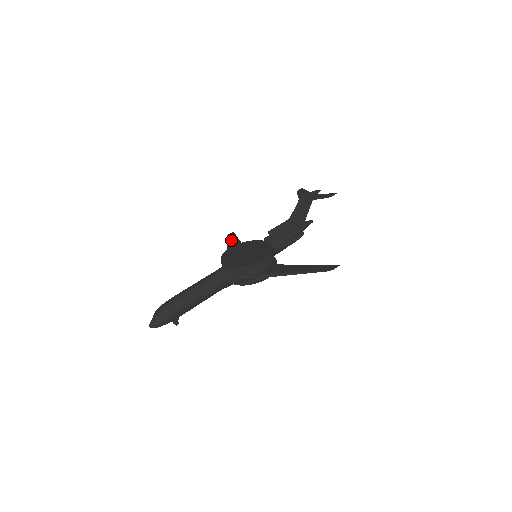
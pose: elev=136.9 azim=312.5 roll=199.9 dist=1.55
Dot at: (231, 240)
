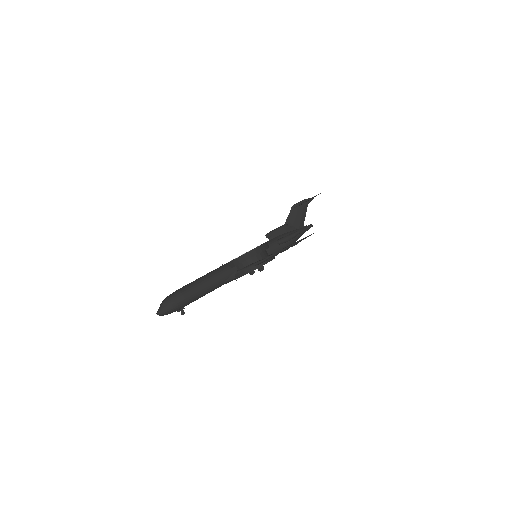
Dot at: occluded
